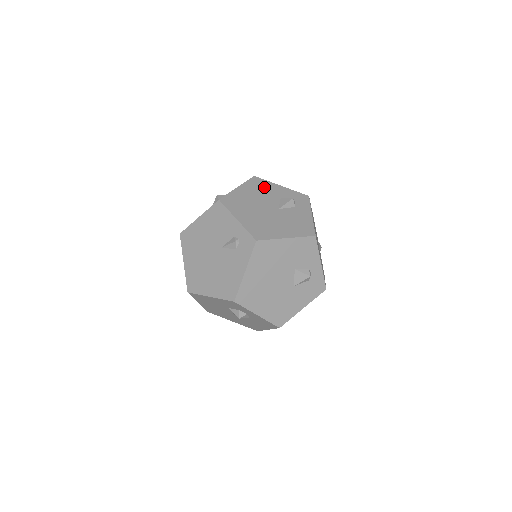
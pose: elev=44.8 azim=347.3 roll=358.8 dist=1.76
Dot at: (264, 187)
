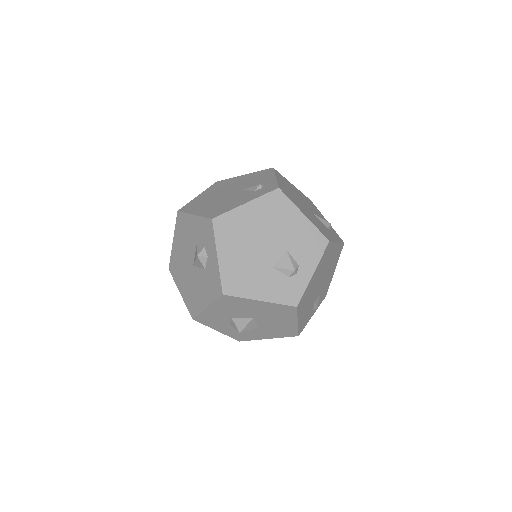
Dot at: (313, 206)
